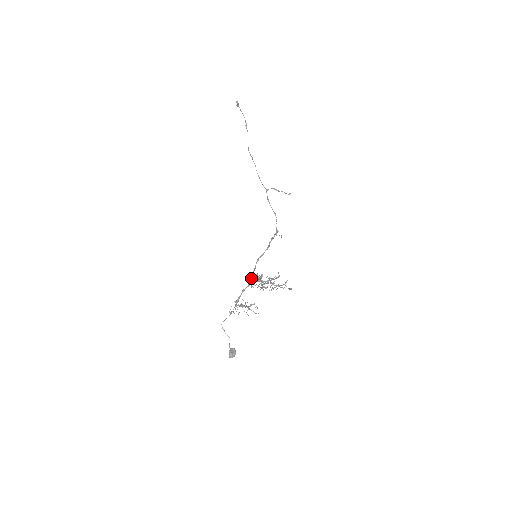
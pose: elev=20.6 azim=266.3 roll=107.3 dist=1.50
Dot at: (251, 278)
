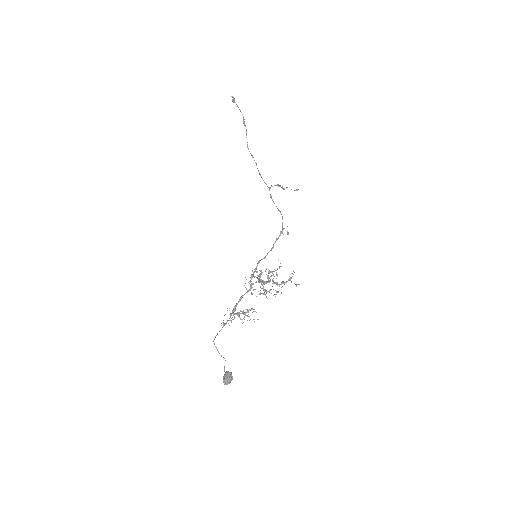
Dot at: (250, 282)
